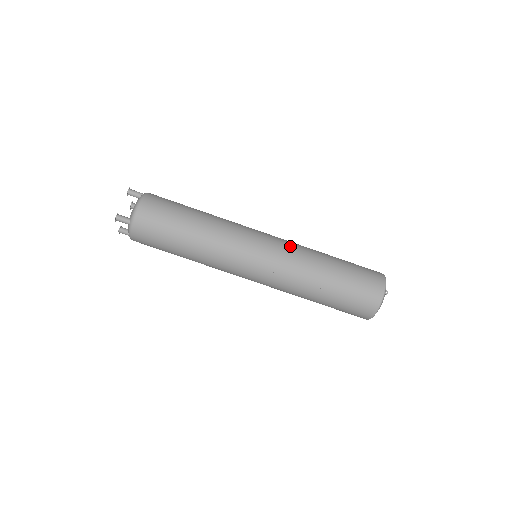
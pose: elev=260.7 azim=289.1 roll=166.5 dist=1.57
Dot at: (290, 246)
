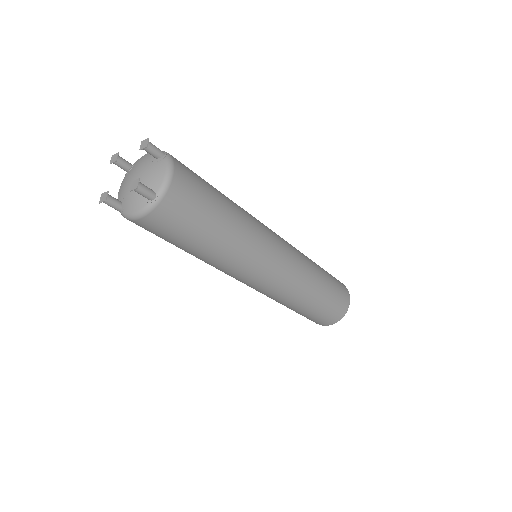
Dot at: (296, 251)
